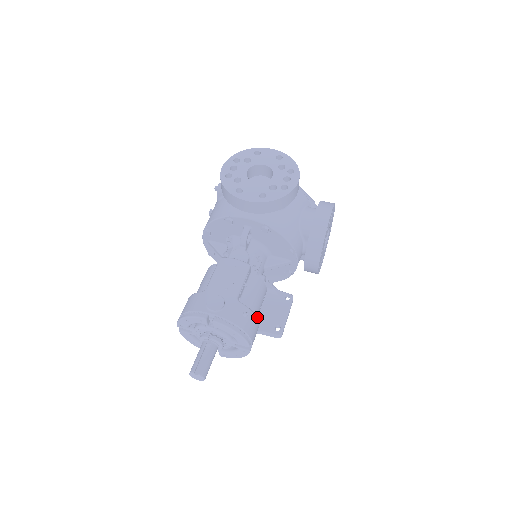
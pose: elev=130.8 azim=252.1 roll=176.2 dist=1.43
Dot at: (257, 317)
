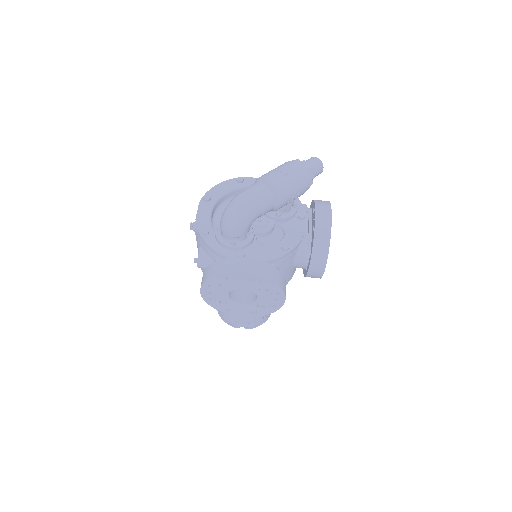
Dot at: occluded
